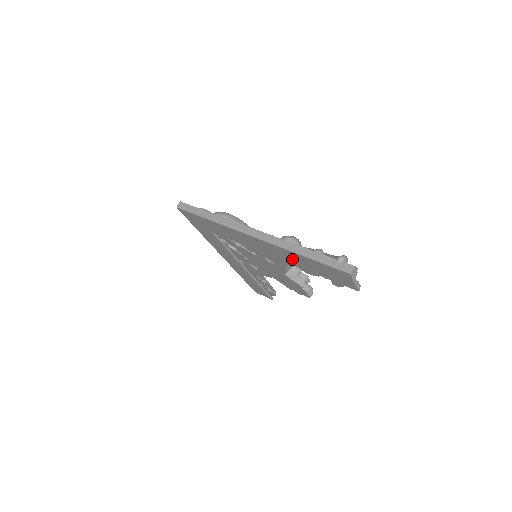
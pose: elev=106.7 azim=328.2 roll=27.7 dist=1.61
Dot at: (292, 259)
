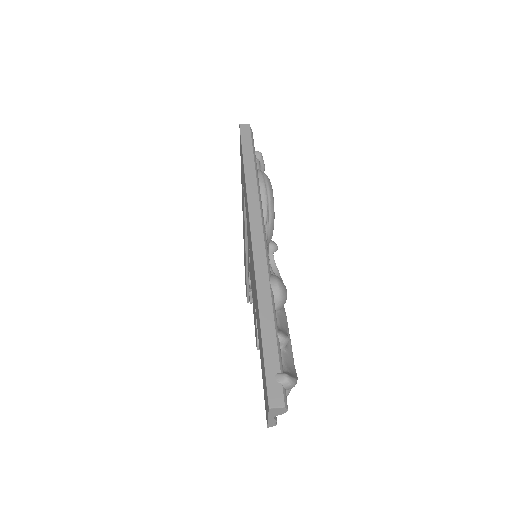
Dot at: occluded
